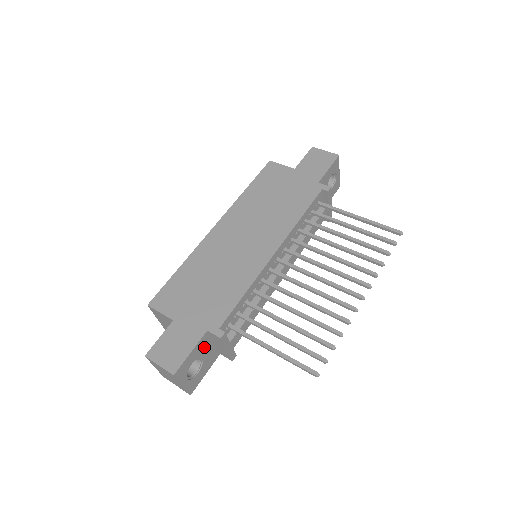
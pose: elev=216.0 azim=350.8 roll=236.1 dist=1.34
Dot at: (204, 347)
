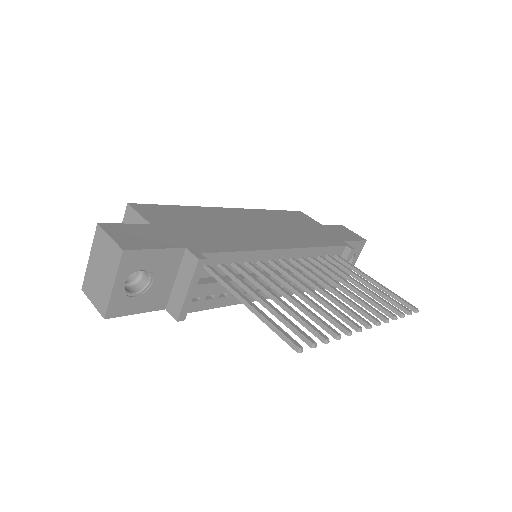
Dot at: (167, 267)
